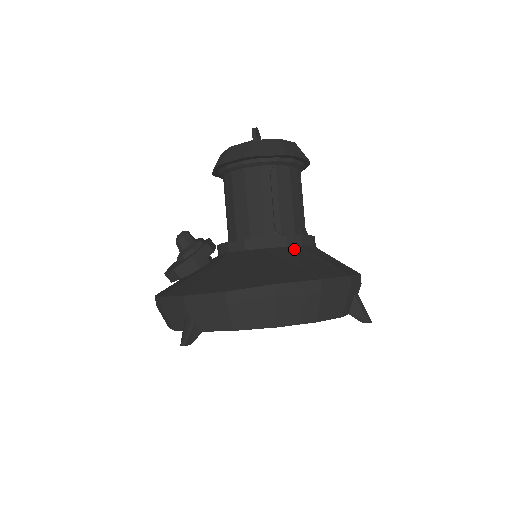
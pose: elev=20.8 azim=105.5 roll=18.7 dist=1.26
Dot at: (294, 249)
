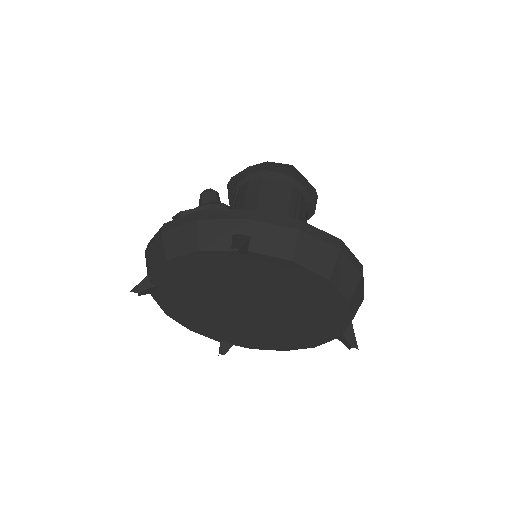
Dot at: occluded
